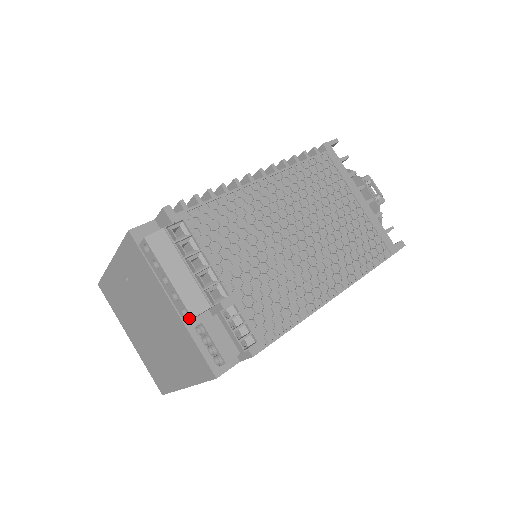
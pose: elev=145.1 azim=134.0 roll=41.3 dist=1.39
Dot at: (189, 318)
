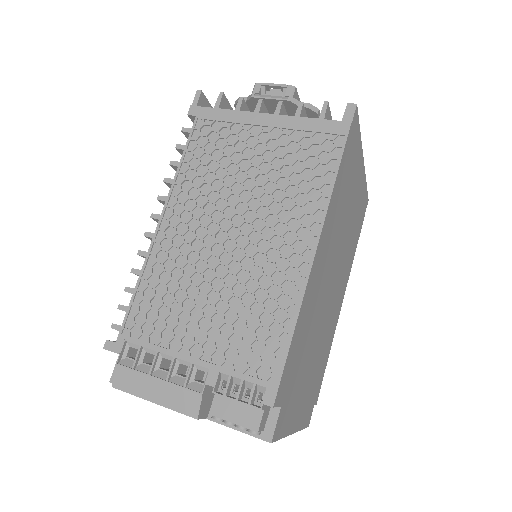
Dot at: (198, 419)
